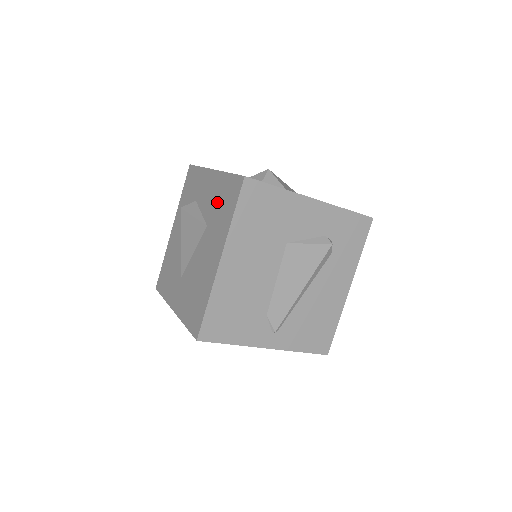
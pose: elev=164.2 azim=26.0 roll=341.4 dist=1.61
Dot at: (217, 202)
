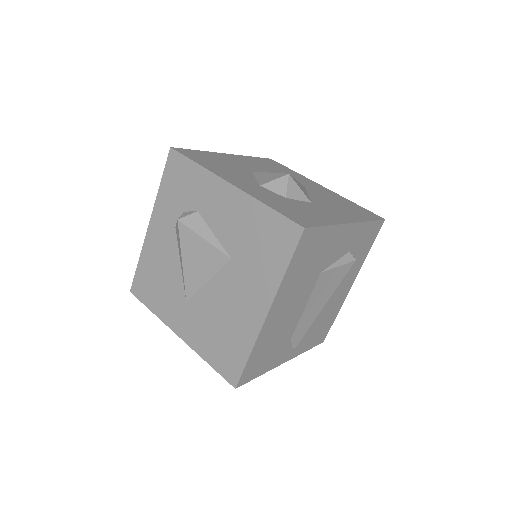
Dot at: (248, 236)
